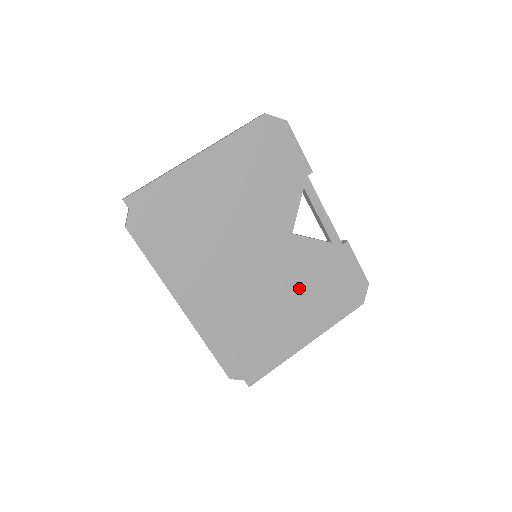
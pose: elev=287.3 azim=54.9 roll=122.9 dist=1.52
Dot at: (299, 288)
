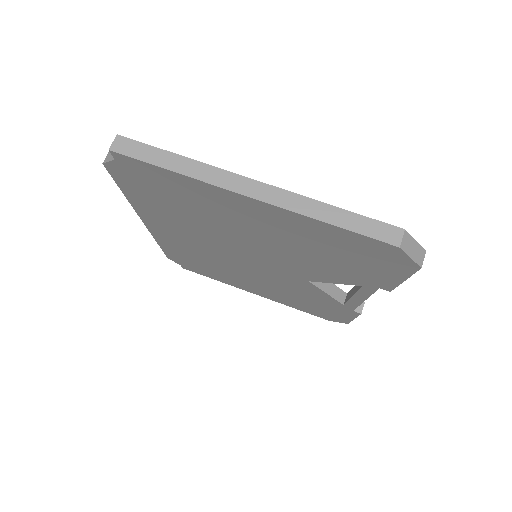
Dot at: (278, 287)
